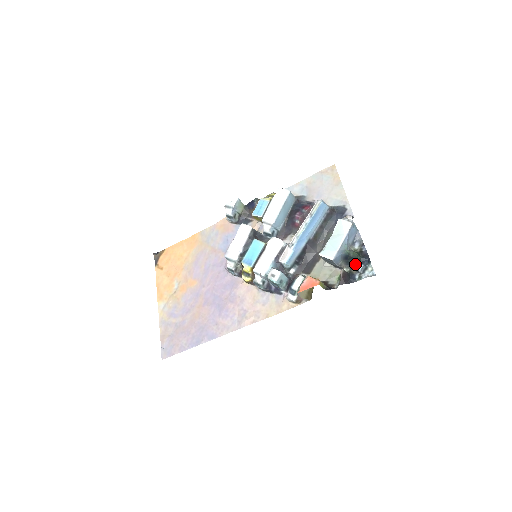
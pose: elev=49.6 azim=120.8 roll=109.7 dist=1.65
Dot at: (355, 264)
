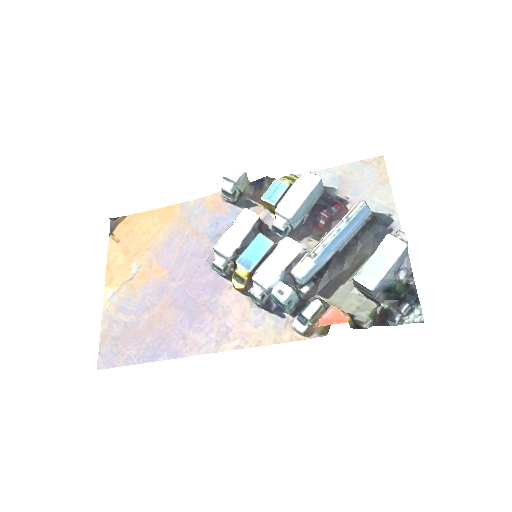
Dot at: (397, 300)
